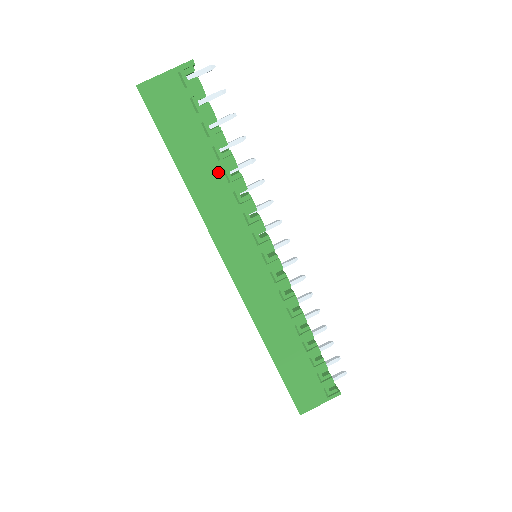
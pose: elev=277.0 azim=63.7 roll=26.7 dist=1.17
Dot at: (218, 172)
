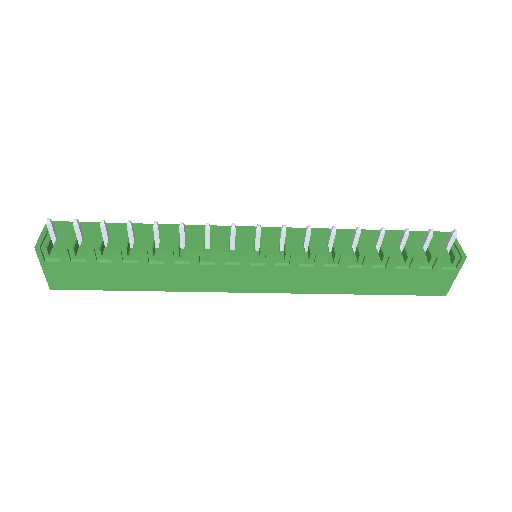
Dot at: (149, 267)
